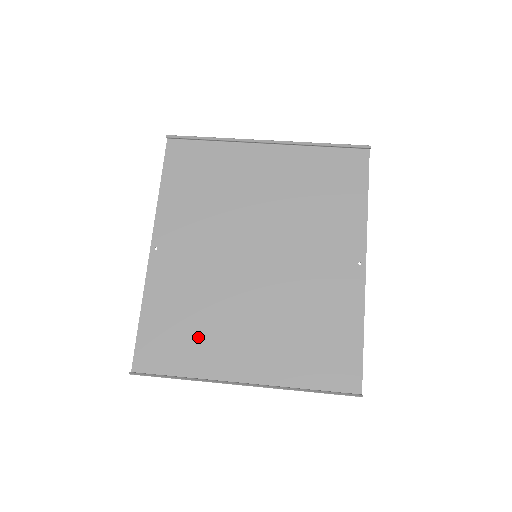
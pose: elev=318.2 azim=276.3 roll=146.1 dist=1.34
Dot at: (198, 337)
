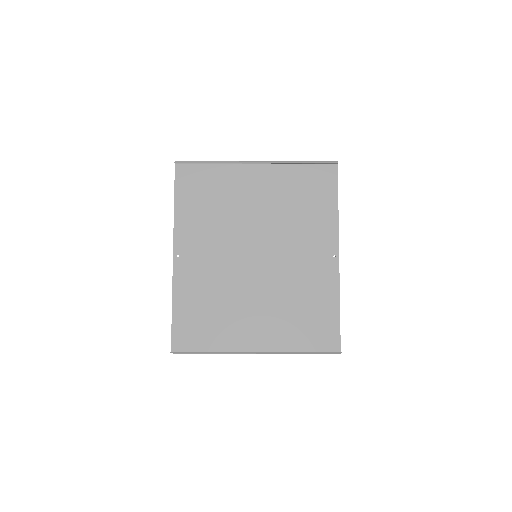
Dot at: (218, 321)
